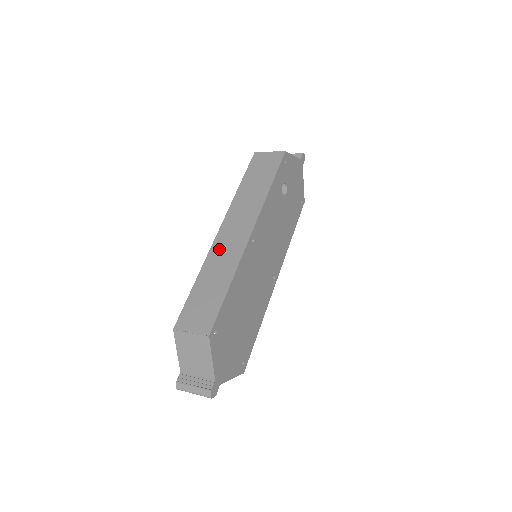
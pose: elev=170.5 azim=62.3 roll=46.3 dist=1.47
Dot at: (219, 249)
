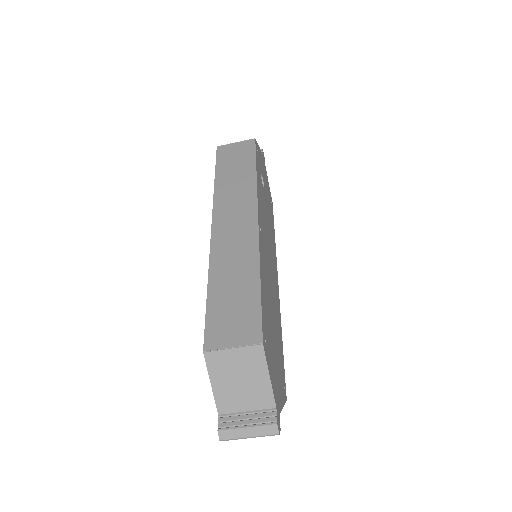
Dot at: (223, 245)
